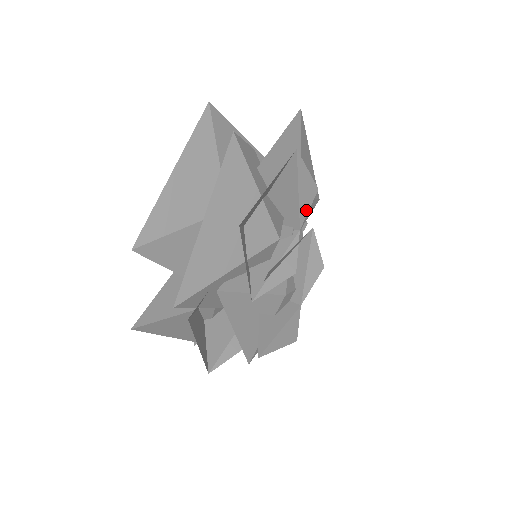
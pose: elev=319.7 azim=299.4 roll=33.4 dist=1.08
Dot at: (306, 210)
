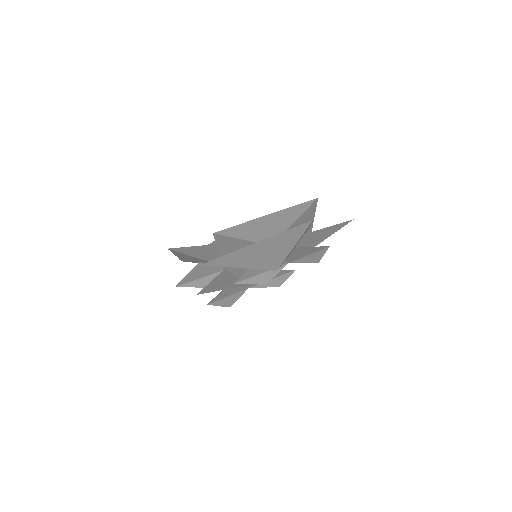
Dot at: (302, 262)
